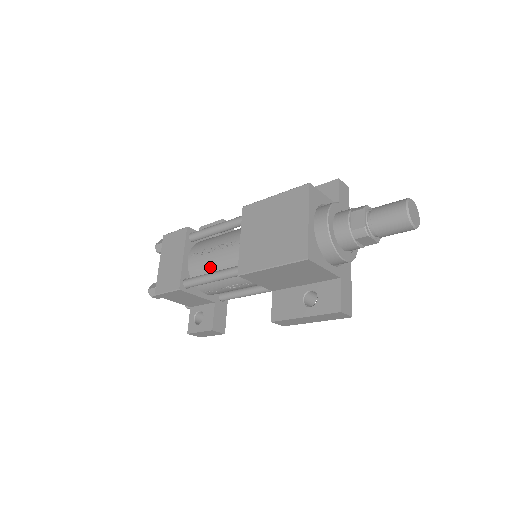
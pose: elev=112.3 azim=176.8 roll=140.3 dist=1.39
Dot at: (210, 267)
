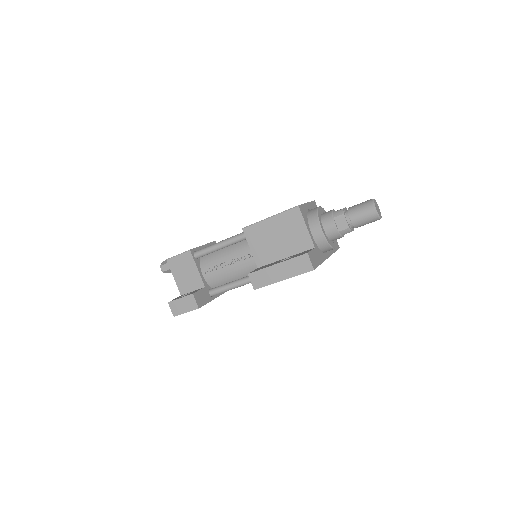
Dot at: occluded
